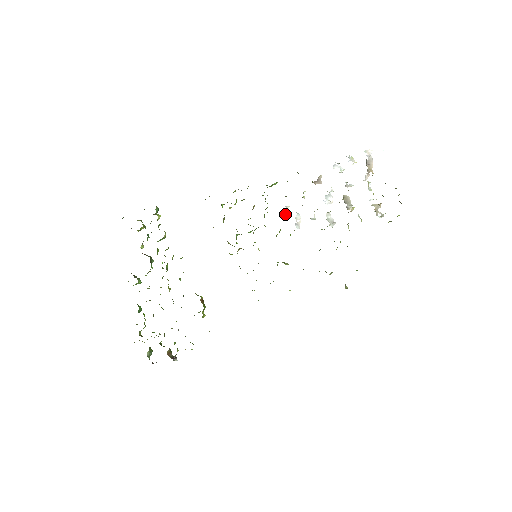
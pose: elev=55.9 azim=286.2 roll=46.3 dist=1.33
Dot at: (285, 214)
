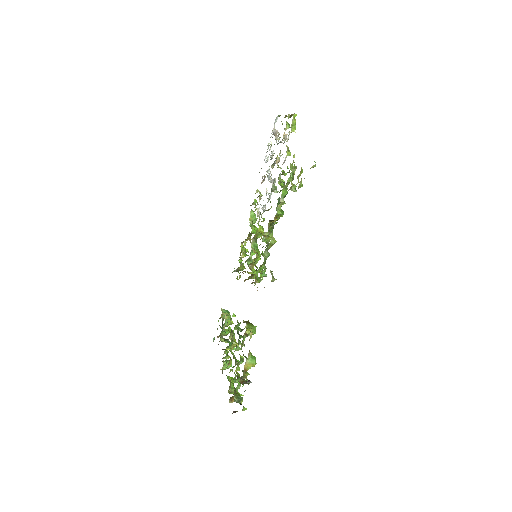
Dot at: (259, 216)
